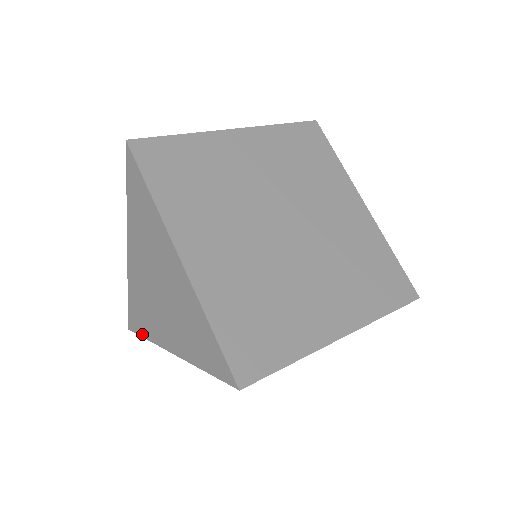
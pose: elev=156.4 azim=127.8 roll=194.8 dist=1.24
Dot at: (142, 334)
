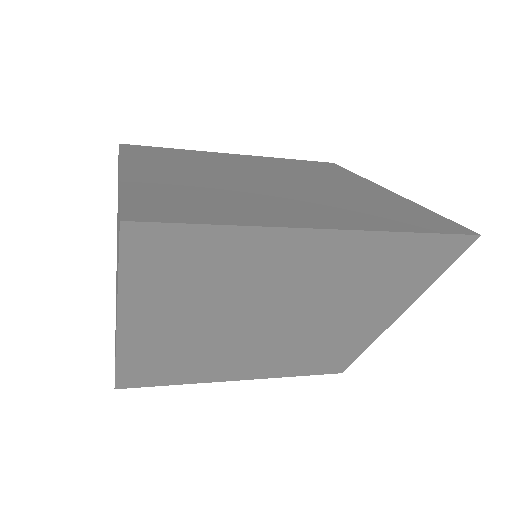
Dot at: occluded
